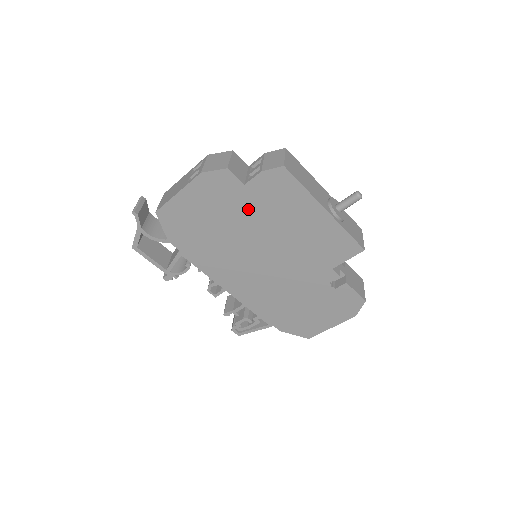
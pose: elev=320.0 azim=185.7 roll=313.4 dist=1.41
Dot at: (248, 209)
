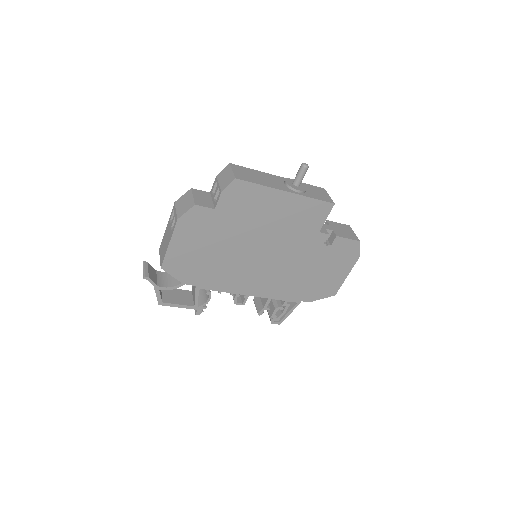
Dot at: (228, 225)
